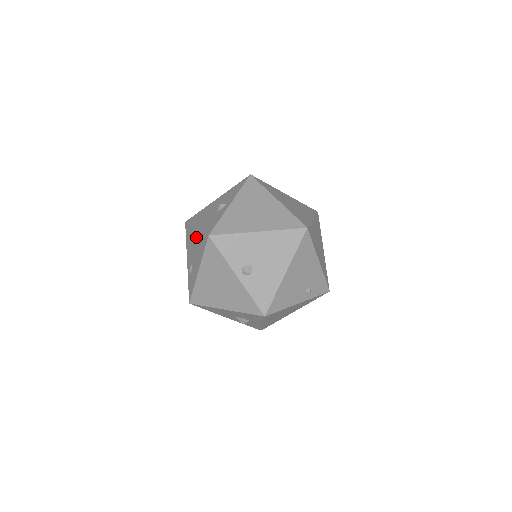
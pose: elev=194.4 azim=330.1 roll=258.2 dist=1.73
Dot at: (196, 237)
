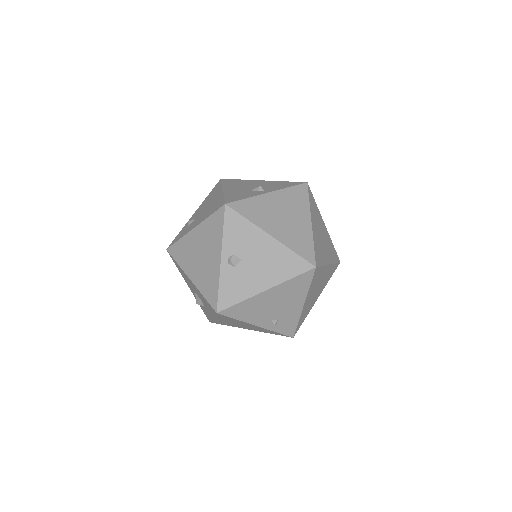
Dot at: (216, 198)
